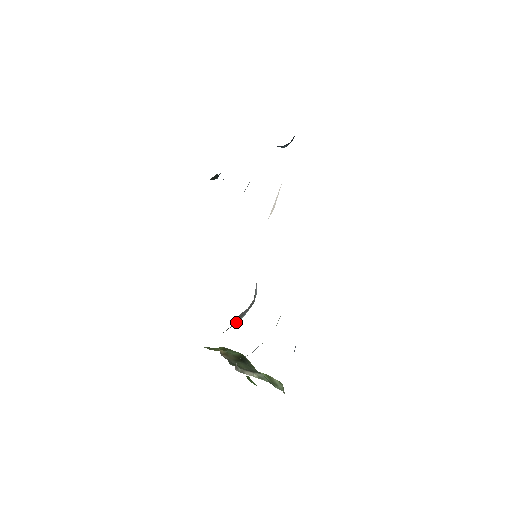
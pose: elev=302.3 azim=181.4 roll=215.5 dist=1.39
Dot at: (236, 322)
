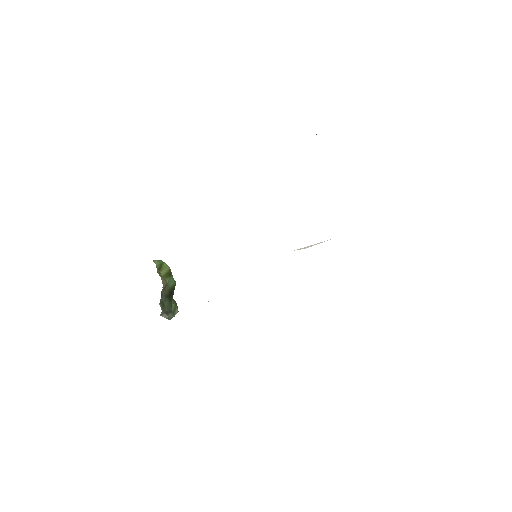
Dot at: occluded
